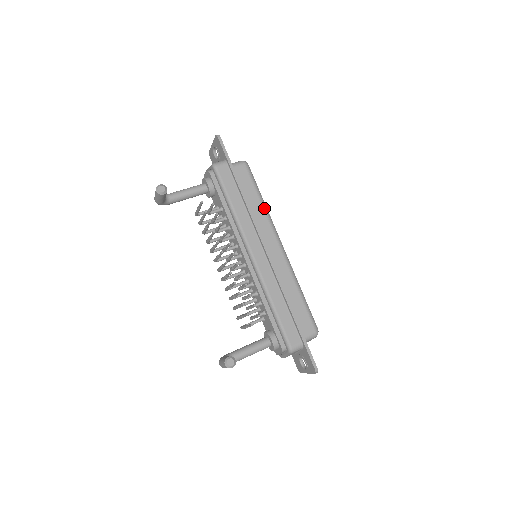
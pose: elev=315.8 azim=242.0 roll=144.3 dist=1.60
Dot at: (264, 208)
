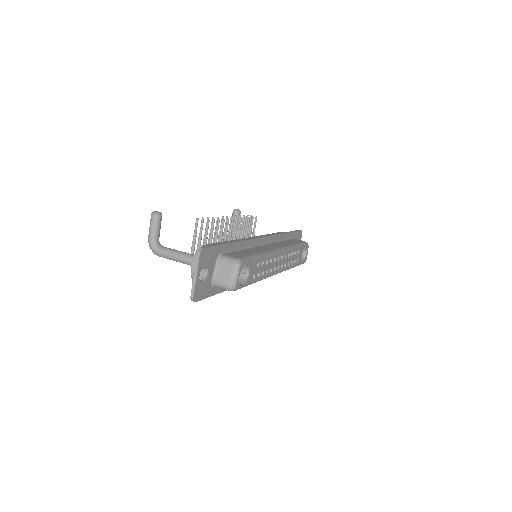
Dot at: (292, 245)
